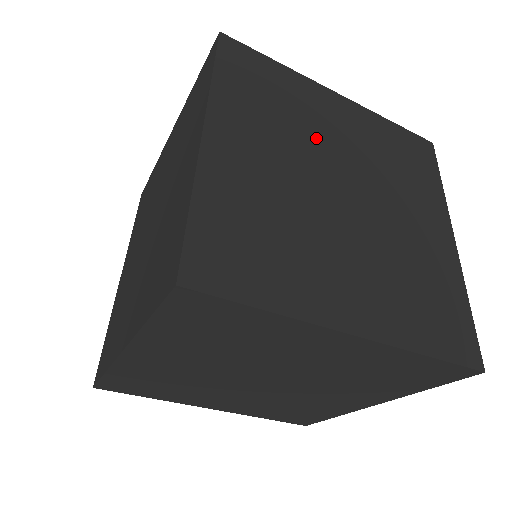
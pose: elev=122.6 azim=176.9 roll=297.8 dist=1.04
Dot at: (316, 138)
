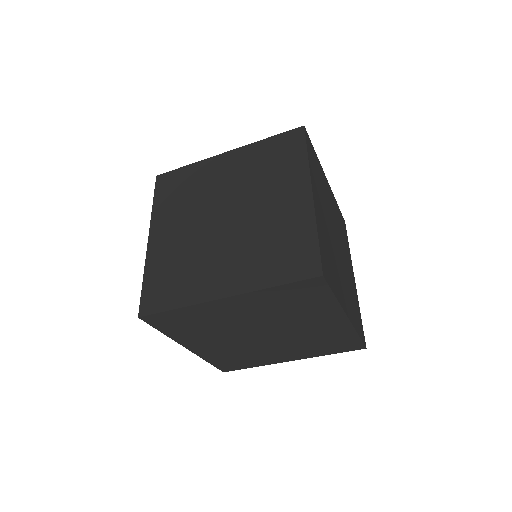
Dot at: (328, 207)
